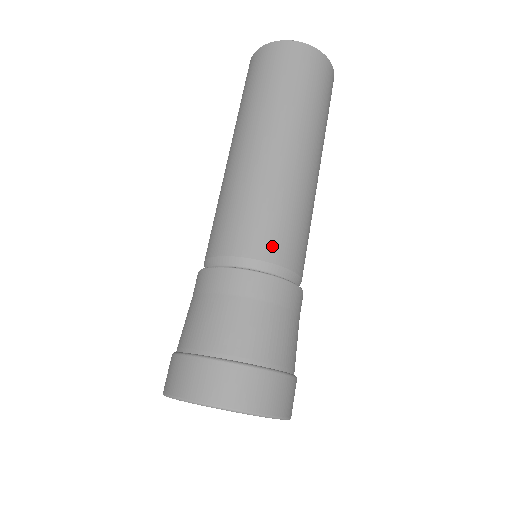
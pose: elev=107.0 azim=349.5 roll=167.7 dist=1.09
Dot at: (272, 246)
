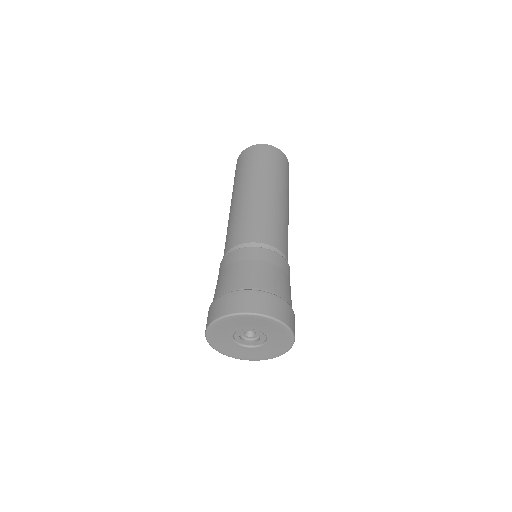
Dot at: (257, 235)
